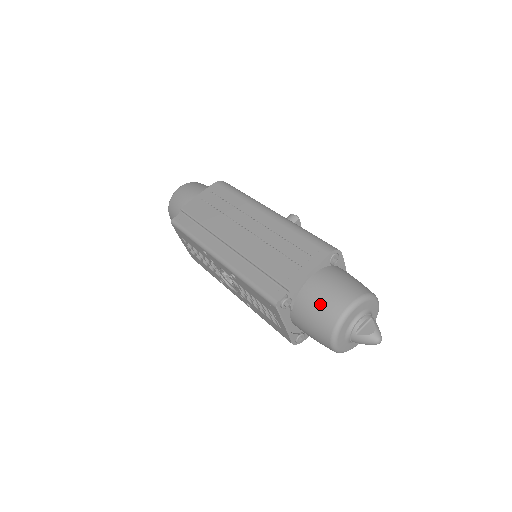
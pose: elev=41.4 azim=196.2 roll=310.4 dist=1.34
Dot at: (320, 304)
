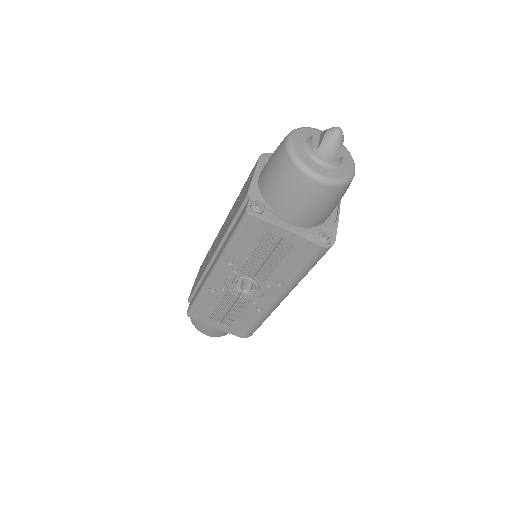
Dot at: (272, 170)
